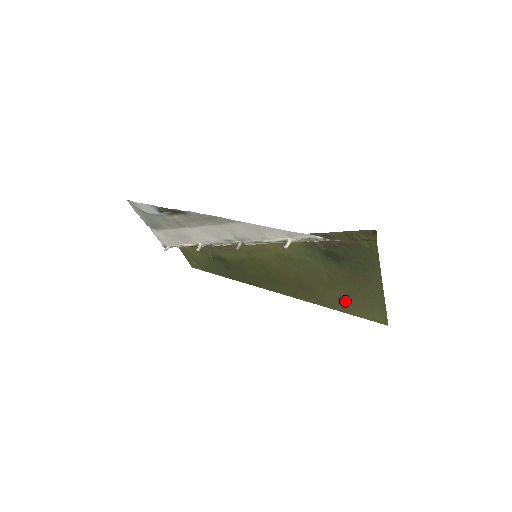
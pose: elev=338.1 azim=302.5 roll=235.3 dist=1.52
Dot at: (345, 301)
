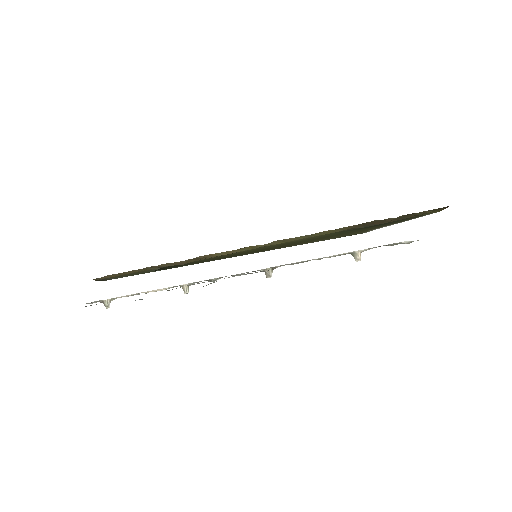
Dot at: (334, 237)
